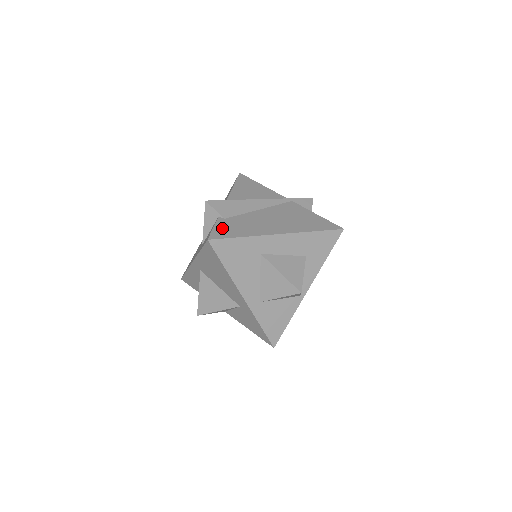
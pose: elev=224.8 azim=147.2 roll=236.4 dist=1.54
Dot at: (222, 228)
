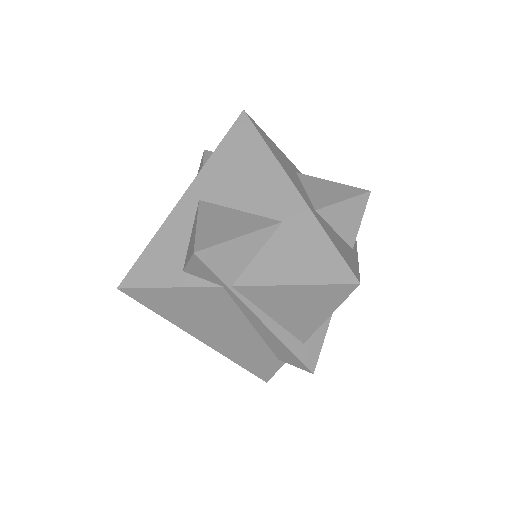
Dot at: occluded
